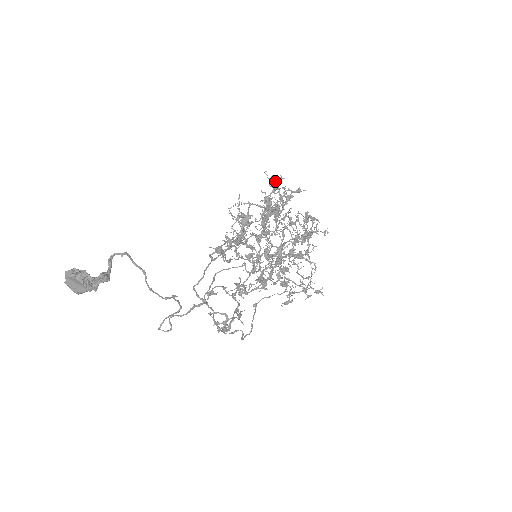
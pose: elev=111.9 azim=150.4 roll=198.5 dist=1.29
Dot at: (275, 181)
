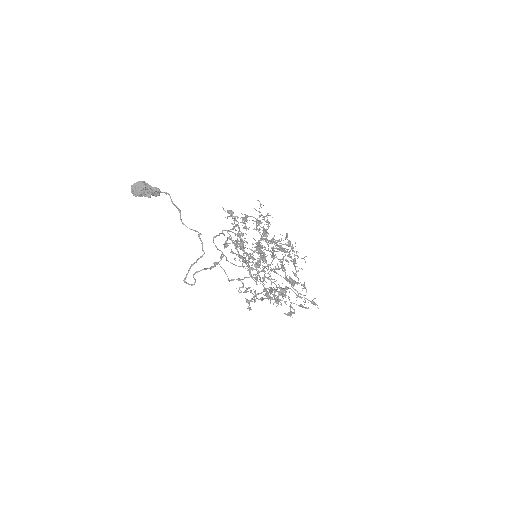
Dot at: (260, 205)
